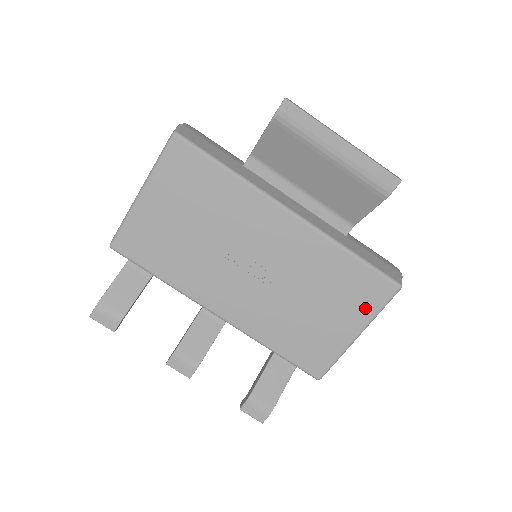
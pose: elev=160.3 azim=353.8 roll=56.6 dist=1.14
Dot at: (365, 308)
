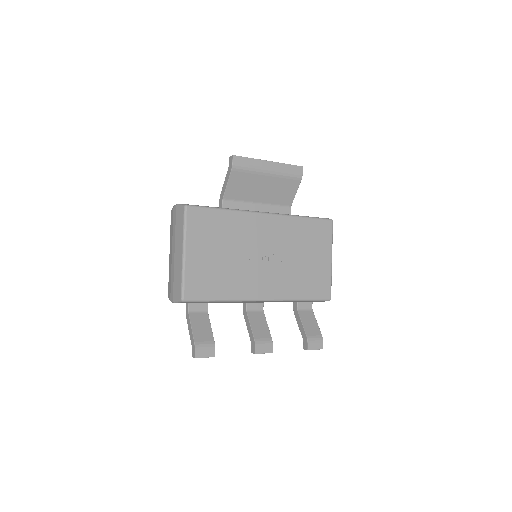
Dot at: (326, 242)
